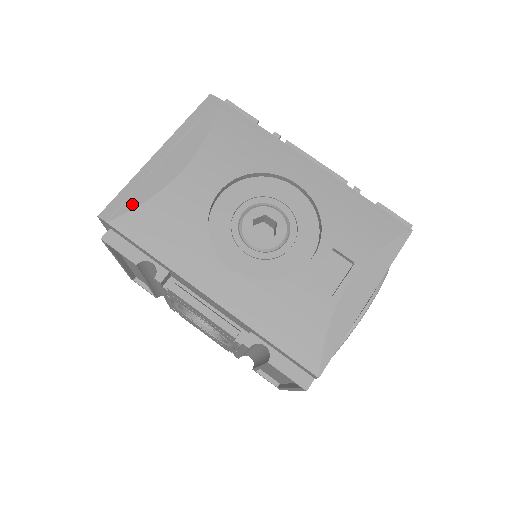
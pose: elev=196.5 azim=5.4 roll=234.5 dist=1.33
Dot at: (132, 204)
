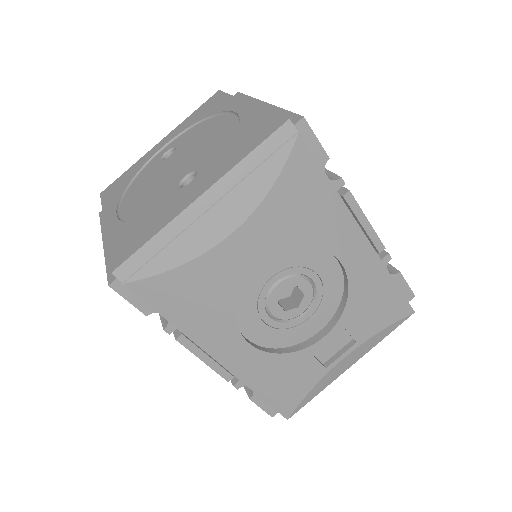
Dot at: (158, 267)
